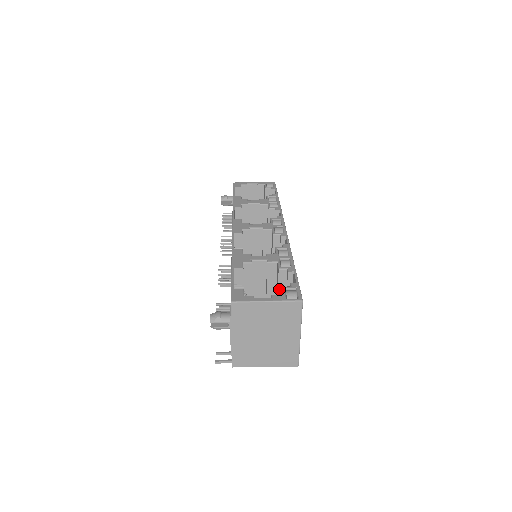
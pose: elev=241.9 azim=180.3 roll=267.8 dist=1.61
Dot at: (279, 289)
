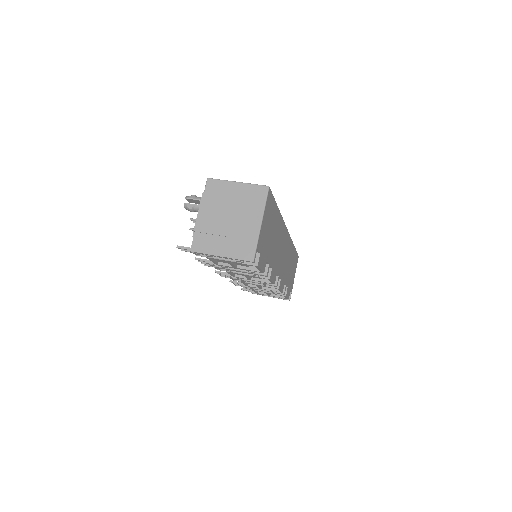
Dot at: occluded
